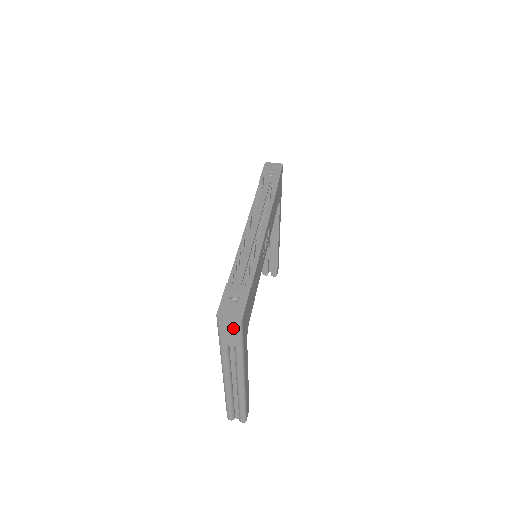
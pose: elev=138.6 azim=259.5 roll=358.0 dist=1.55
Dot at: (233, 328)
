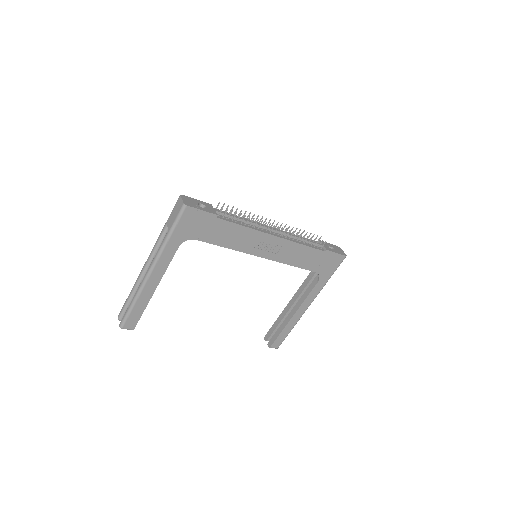
Dot at: (178, 209)
